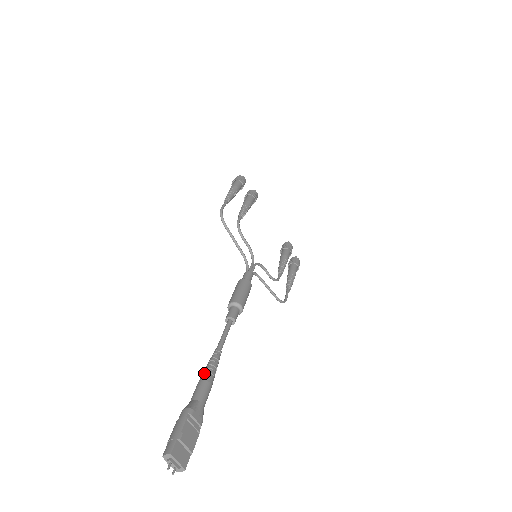
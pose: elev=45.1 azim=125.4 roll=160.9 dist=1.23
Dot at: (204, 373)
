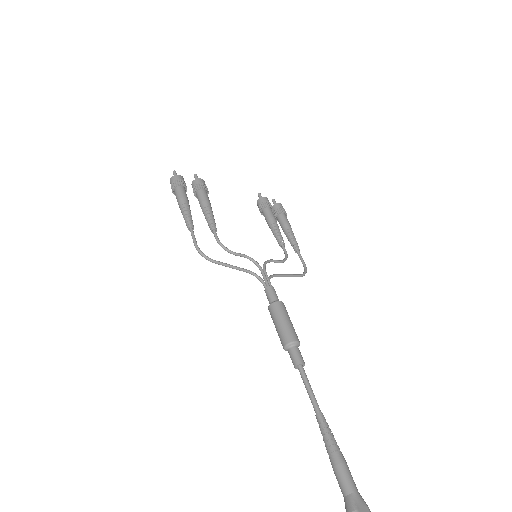
Dot at: (330, 455)
